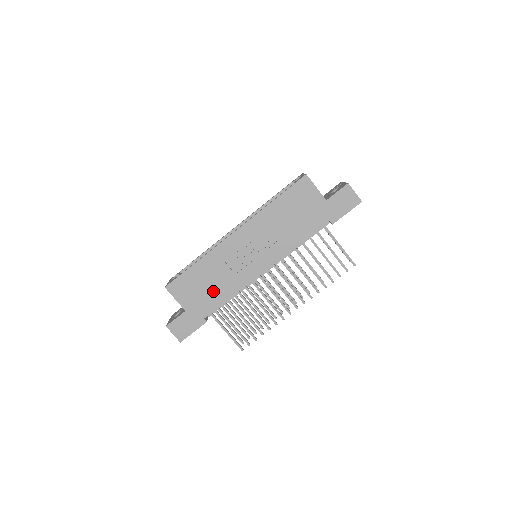
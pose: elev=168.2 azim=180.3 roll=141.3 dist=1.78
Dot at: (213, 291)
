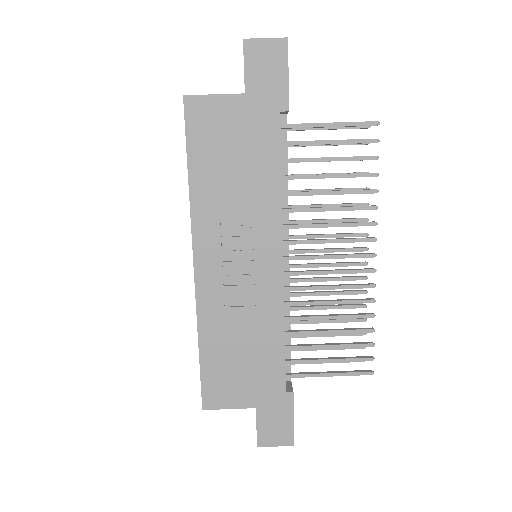
Dot at: (256, 353)
